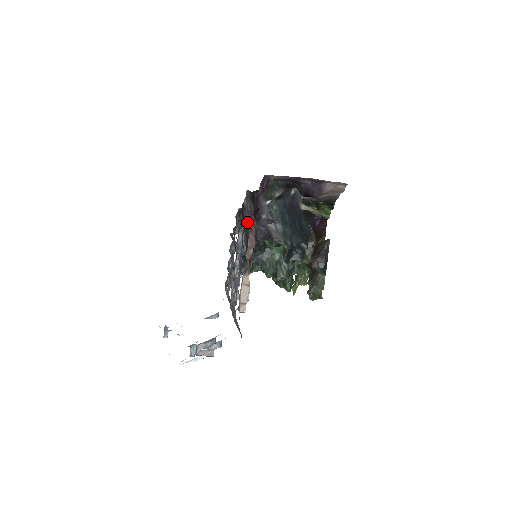
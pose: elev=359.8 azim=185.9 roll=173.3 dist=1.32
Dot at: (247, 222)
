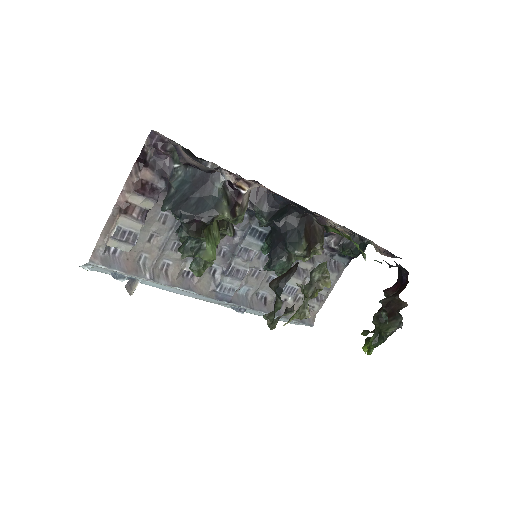
Dot at: occluded
